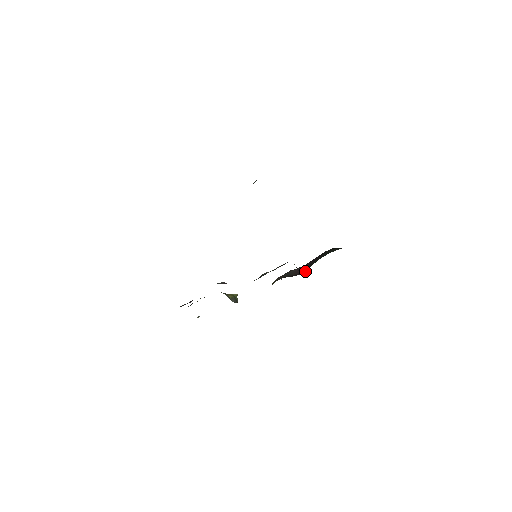
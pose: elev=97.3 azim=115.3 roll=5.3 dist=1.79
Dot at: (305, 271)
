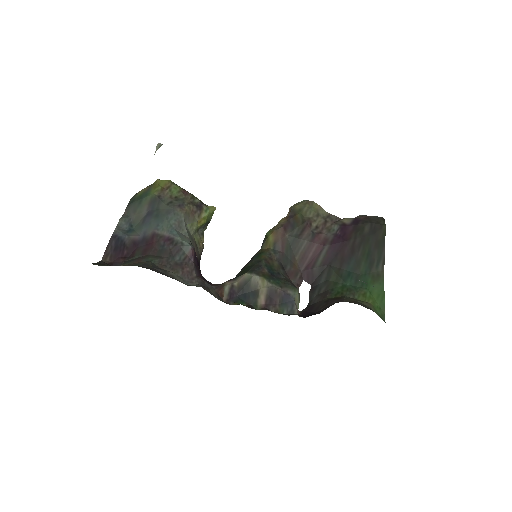
Dot at: (311, 281)
